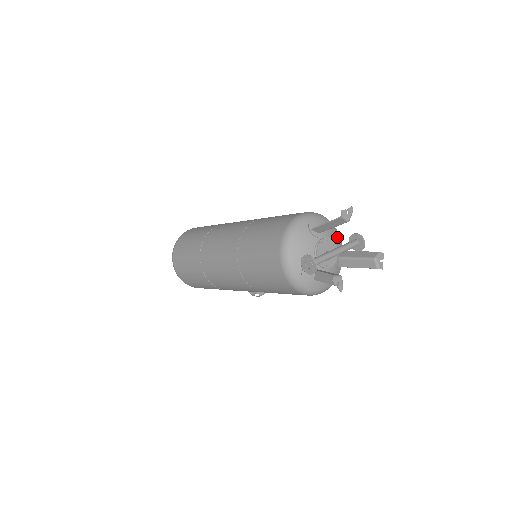
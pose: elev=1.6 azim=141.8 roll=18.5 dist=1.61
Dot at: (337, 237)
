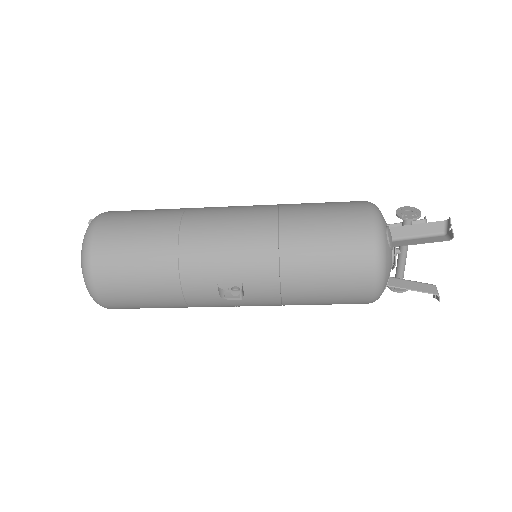
Dot at: occluded
